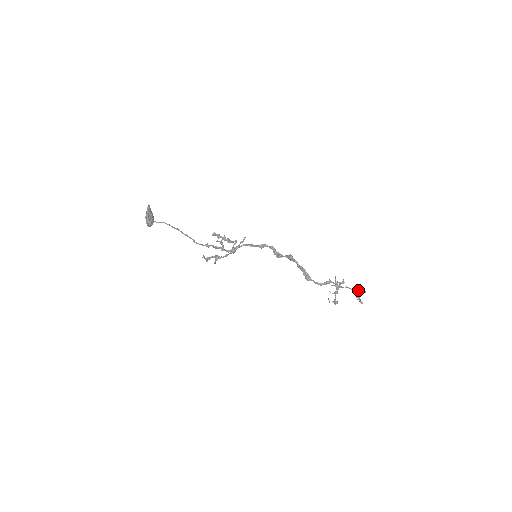
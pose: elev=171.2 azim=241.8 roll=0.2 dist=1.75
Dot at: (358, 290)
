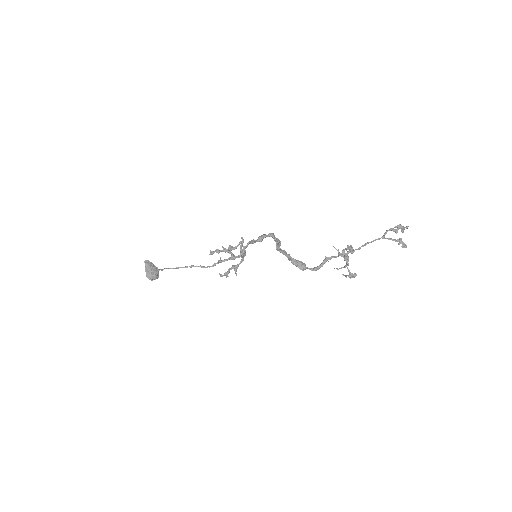
Dot at: (394, 231)
